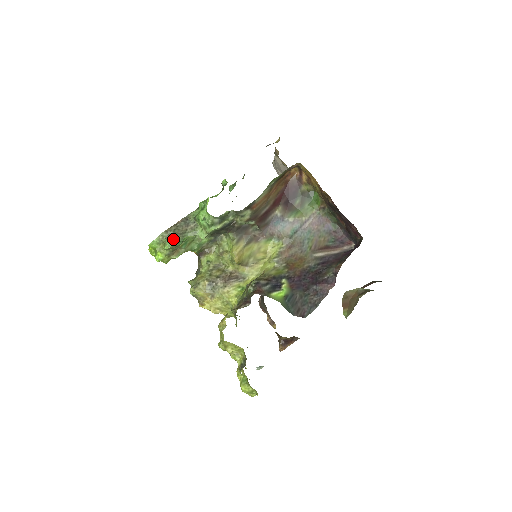
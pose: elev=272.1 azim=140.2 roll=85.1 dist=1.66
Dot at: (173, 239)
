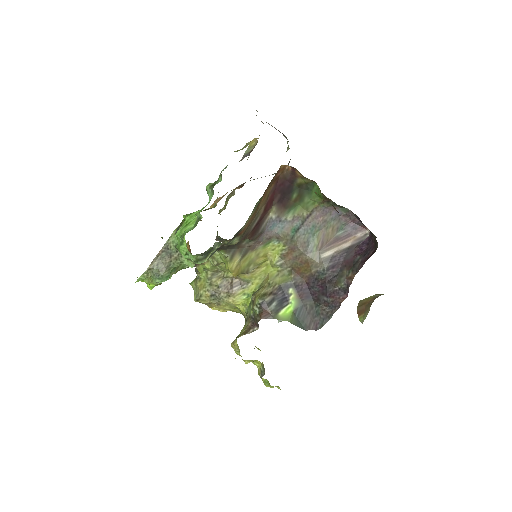
Dot at: (159, 277)
